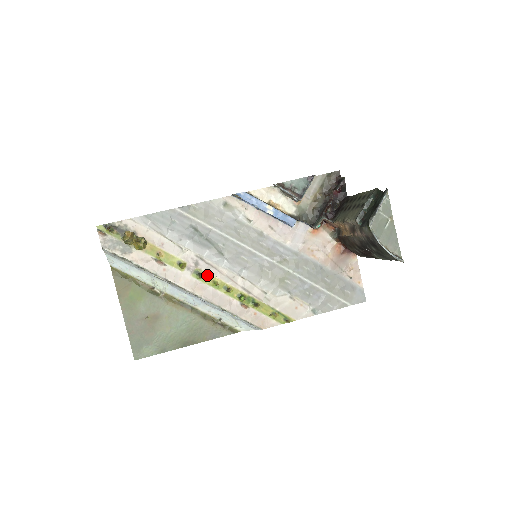
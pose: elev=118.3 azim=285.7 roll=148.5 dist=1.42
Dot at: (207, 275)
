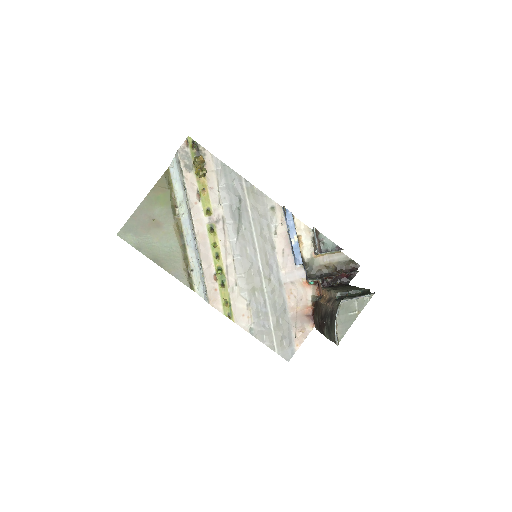
Dot at: (216, 235)
